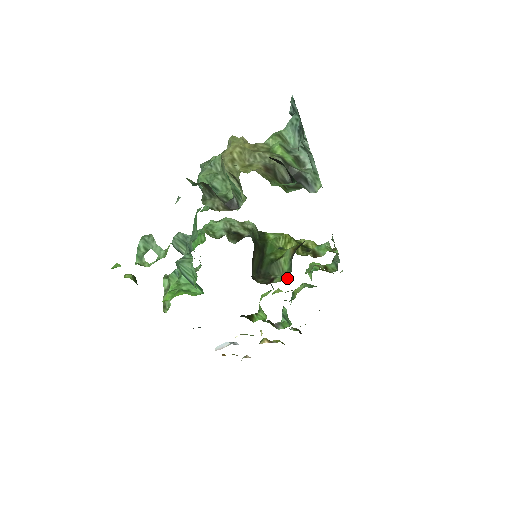
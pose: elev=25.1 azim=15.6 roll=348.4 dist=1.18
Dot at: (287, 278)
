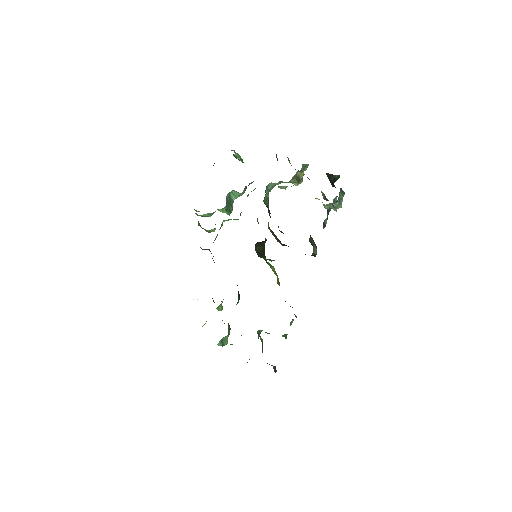
Dot at: occluded
